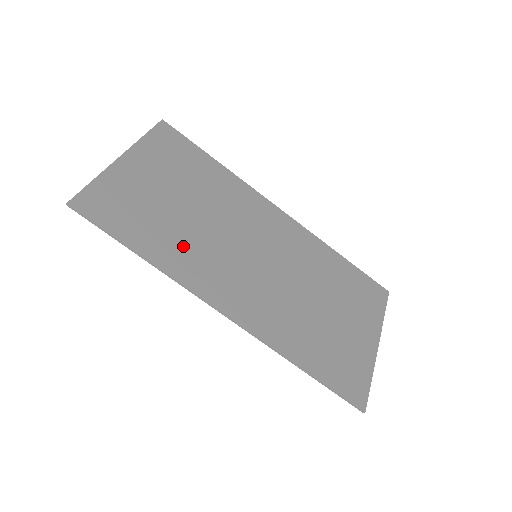
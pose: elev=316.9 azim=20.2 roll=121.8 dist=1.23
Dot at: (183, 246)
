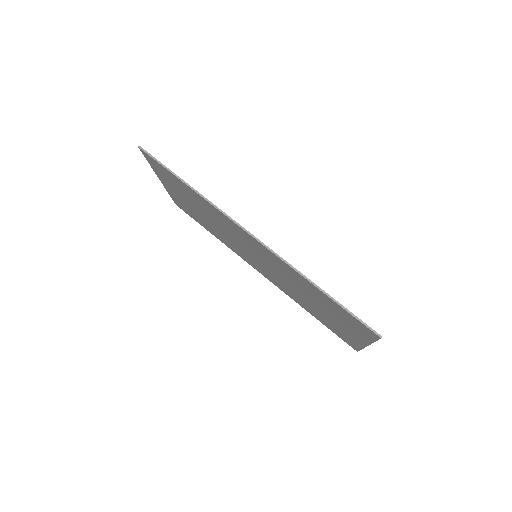
Dot at: occluded
